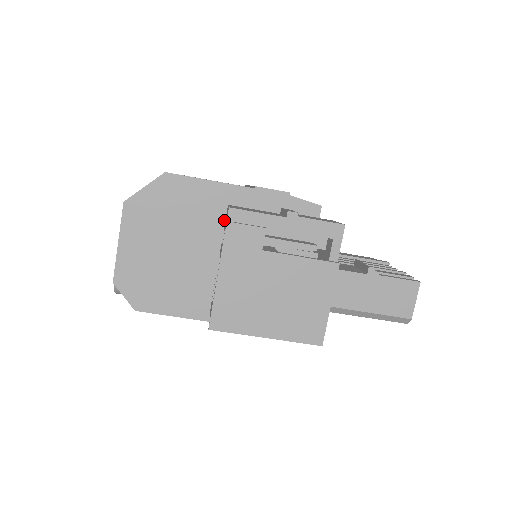
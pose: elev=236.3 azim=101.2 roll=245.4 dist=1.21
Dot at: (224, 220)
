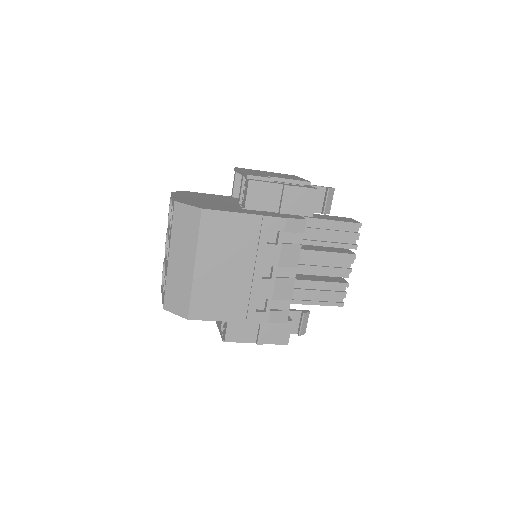
Dot at: occluded
